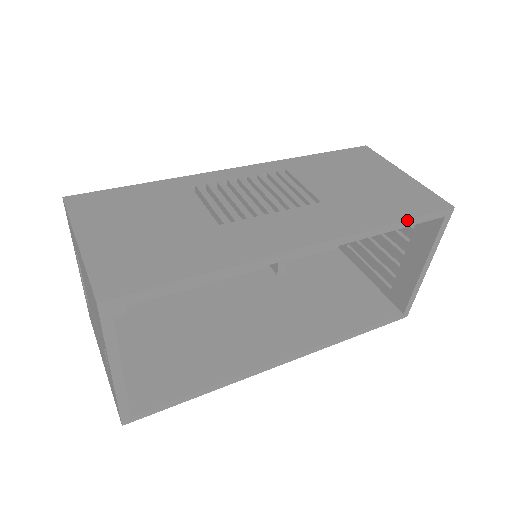
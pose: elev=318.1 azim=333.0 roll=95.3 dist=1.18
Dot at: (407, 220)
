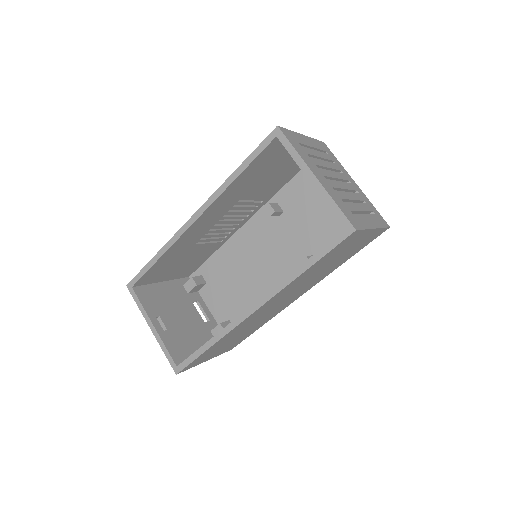
Dot at: (244, 162)
